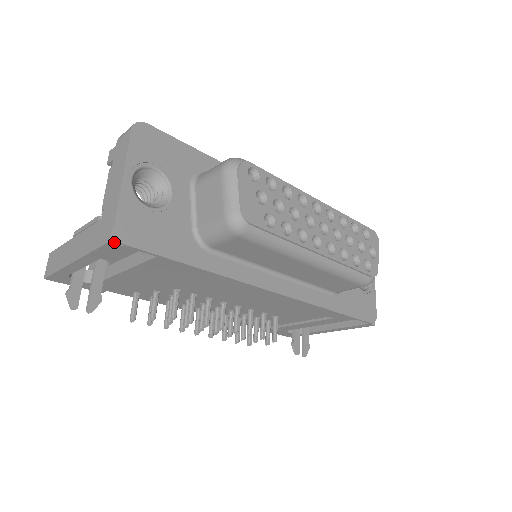
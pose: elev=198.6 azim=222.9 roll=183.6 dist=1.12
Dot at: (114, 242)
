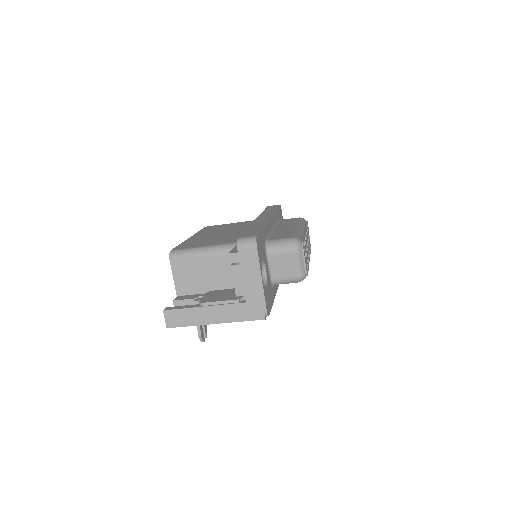
Dot at: occluded
